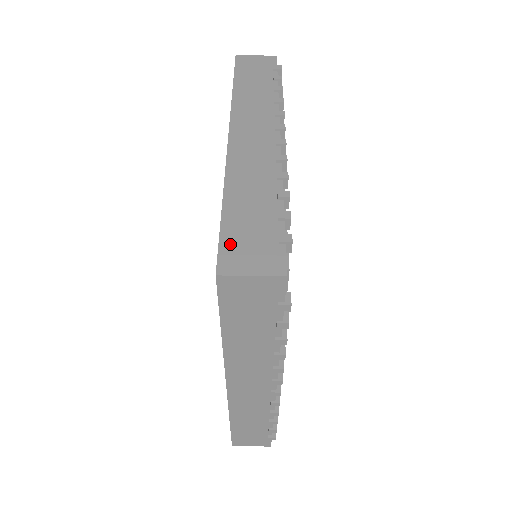
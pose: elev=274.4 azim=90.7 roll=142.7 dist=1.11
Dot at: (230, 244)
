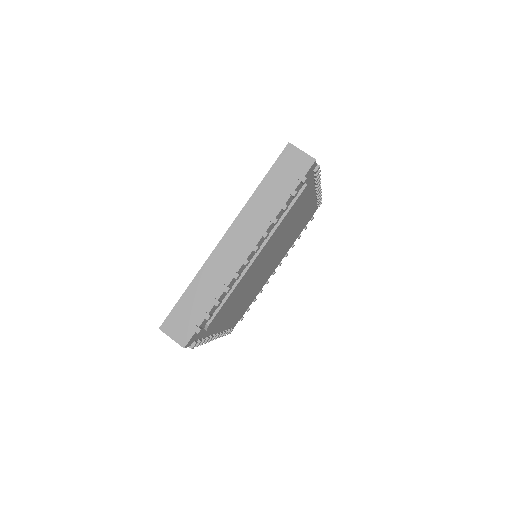
Dot at: occluded
